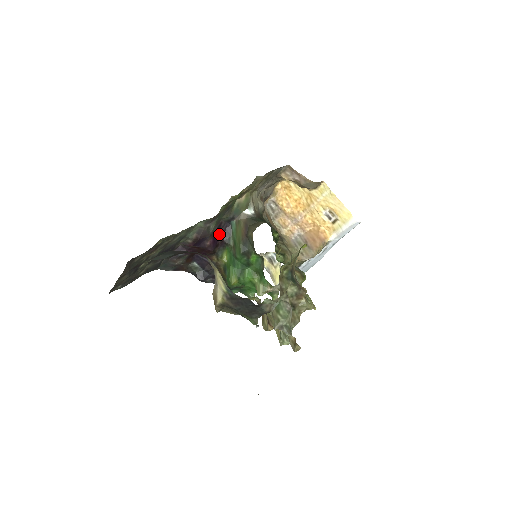
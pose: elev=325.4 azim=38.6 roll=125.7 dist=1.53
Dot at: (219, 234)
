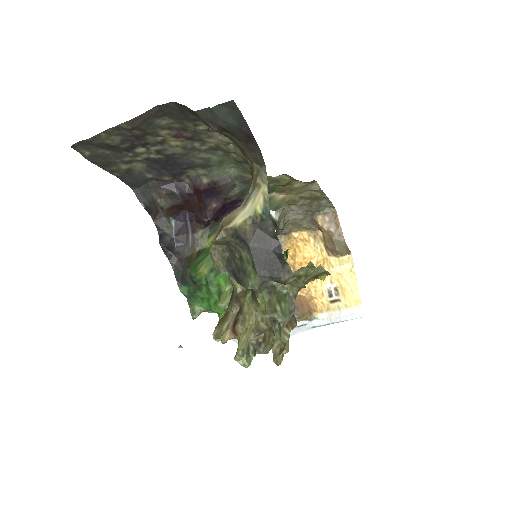
Dot at: (229, 209)
